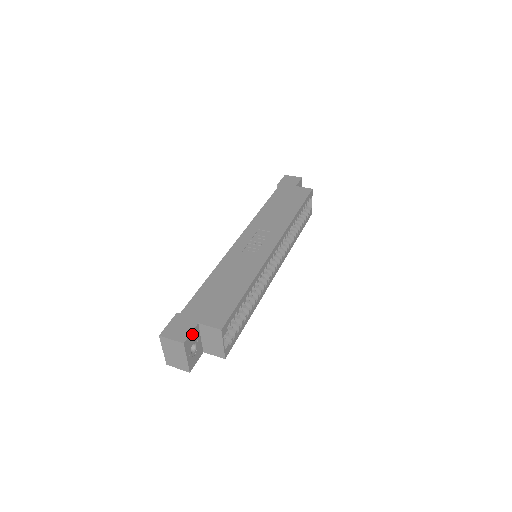
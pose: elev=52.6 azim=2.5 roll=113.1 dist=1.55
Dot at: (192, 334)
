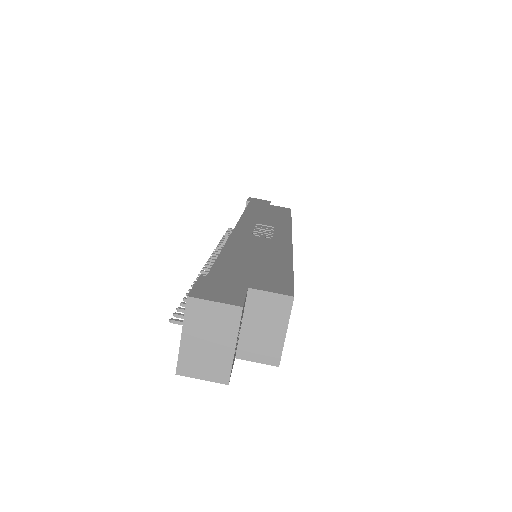
Dot at: occluded
